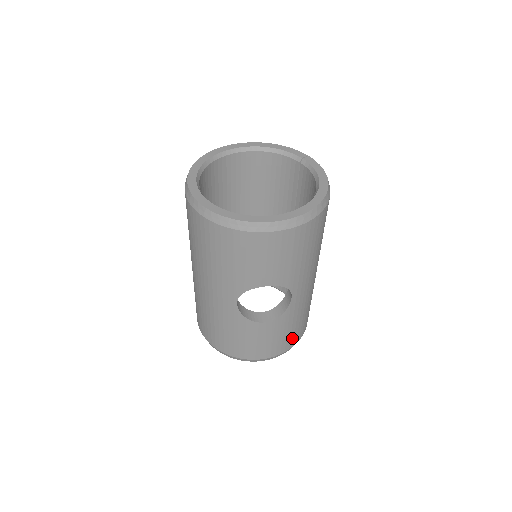
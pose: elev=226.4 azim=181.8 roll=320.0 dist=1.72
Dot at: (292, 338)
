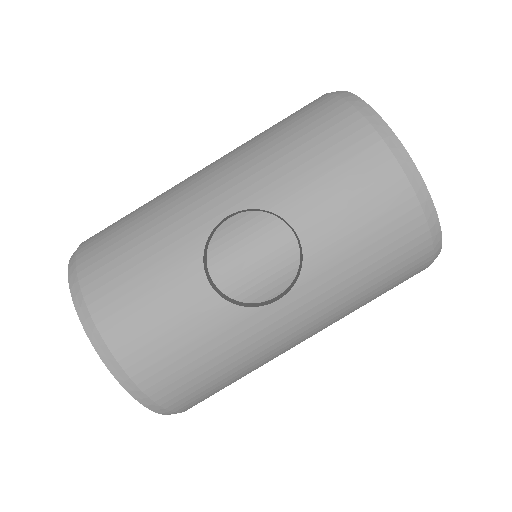
Dot at: (173, 378)
